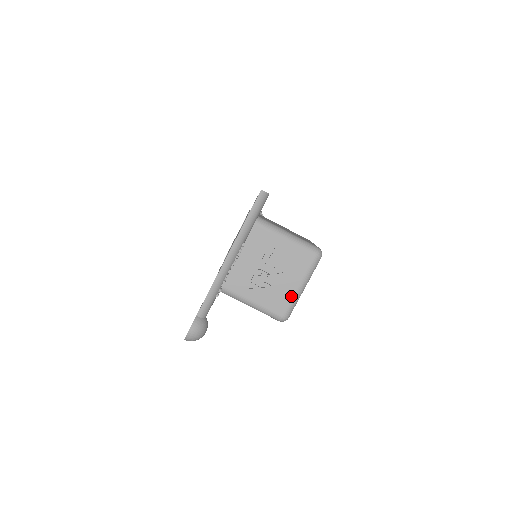
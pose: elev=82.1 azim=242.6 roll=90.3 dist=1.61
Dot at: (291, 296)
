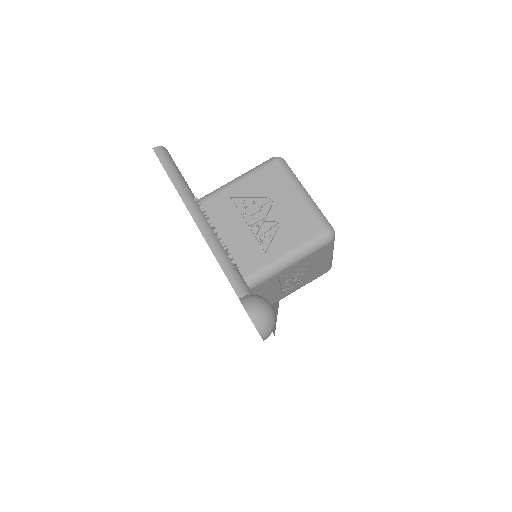
Dot at: (306, 208)
